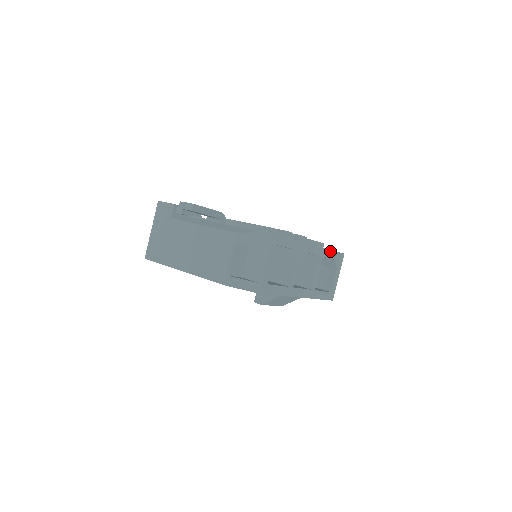
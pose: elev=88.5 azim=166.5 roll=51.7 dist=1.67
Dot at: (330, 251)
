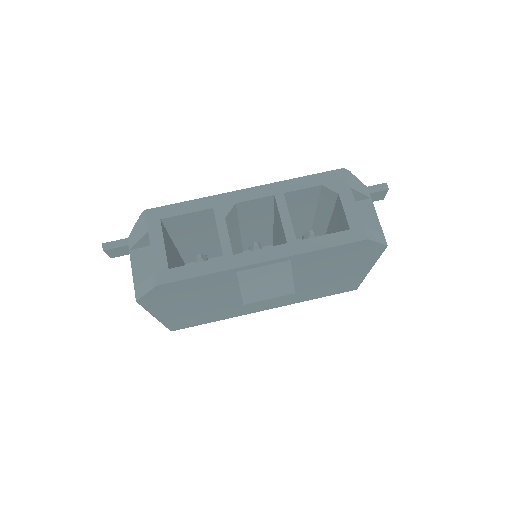
Dot at: (298, 180)
